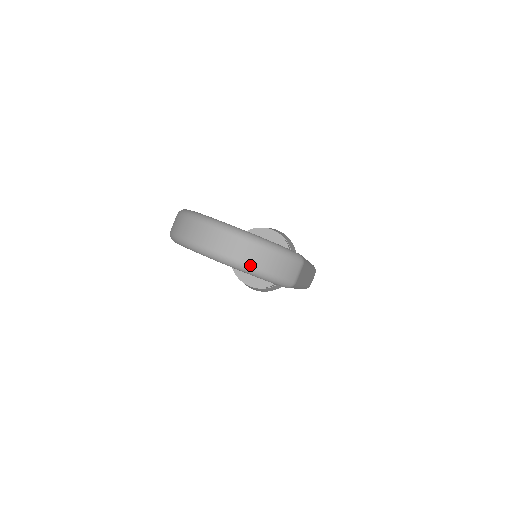
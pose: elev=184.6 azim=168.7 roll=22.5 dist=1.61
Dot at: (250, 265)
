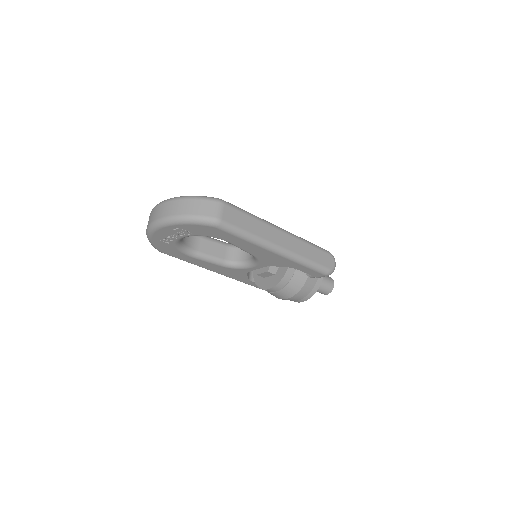
Dot at: (171, 215)
